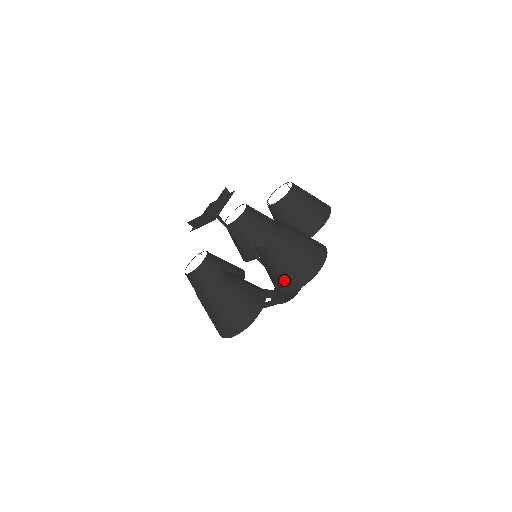
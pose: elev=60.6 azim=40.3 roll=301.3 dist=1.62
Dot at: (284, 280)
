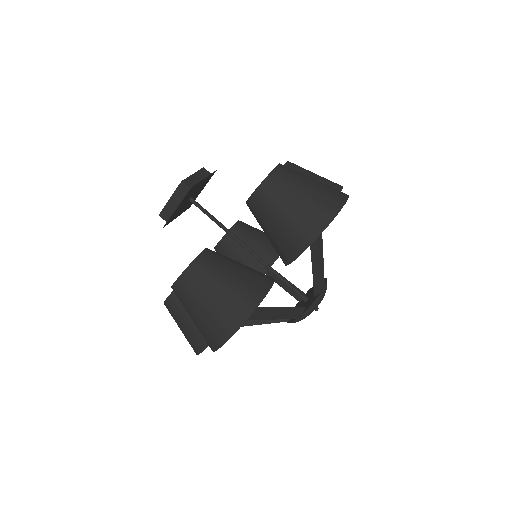
Dot at: (294, 231)
